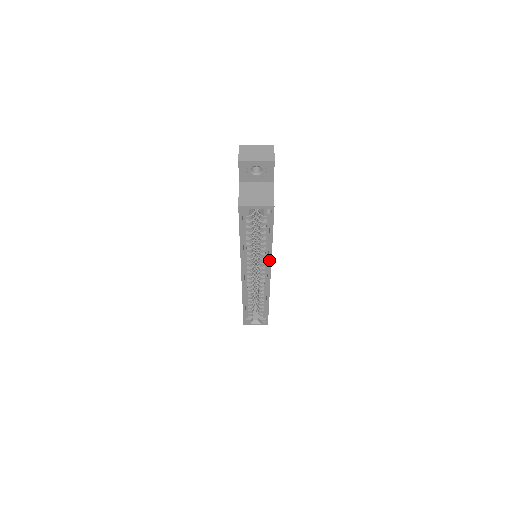
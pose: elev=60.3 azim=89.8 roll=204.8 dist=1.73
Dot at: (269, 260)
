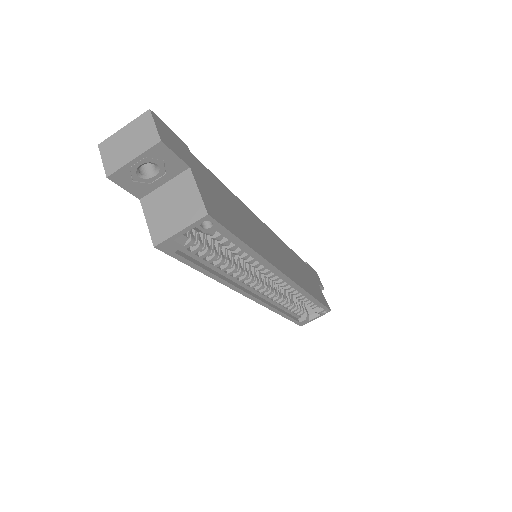
Dot at: (269, 267)
